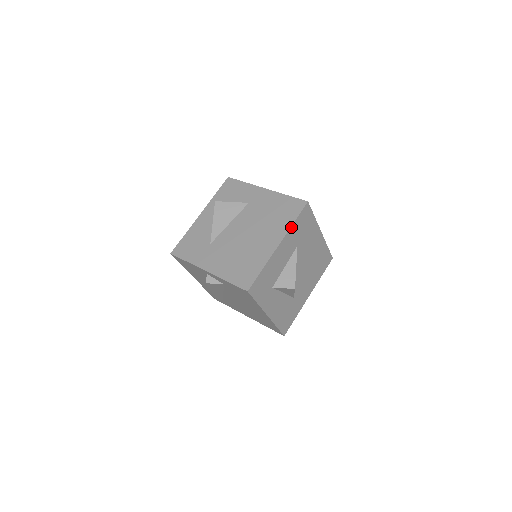
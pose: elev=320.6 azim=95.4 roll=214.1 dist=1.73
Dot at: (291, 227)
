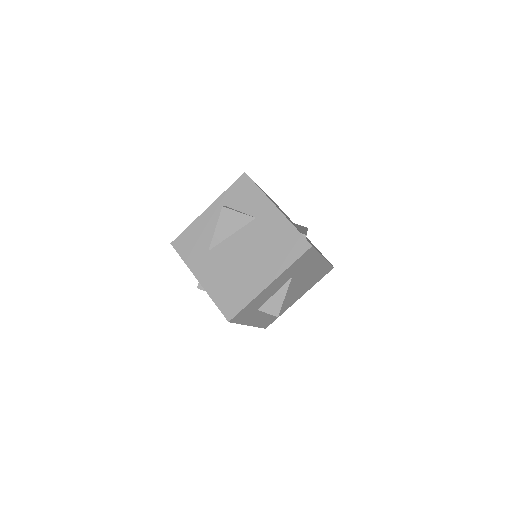
Dot at: (287, 269)
